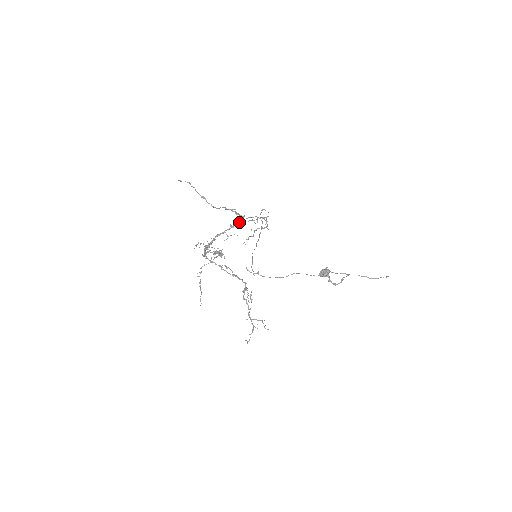
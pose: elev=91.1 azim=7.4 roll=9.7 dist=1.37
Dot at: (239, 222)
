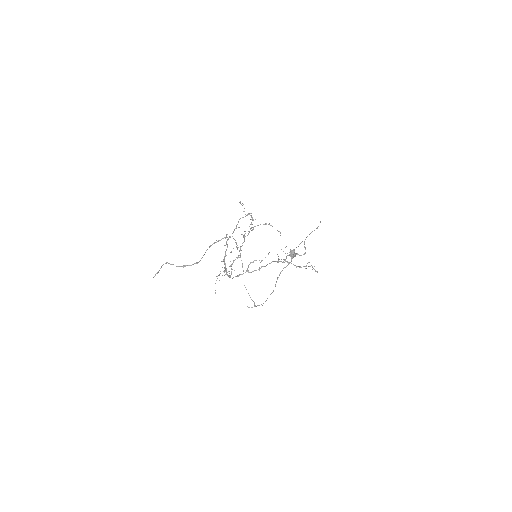
Dot at: occluded
